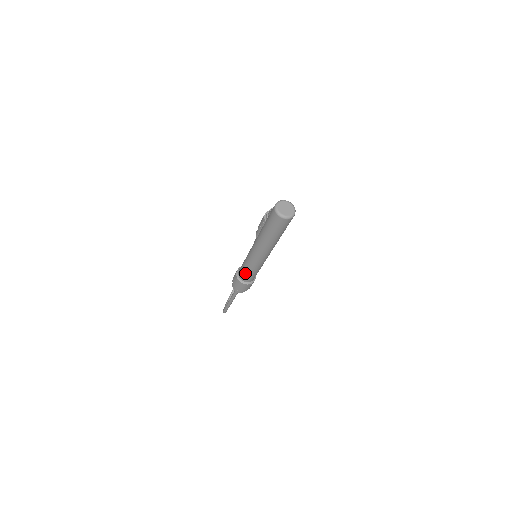
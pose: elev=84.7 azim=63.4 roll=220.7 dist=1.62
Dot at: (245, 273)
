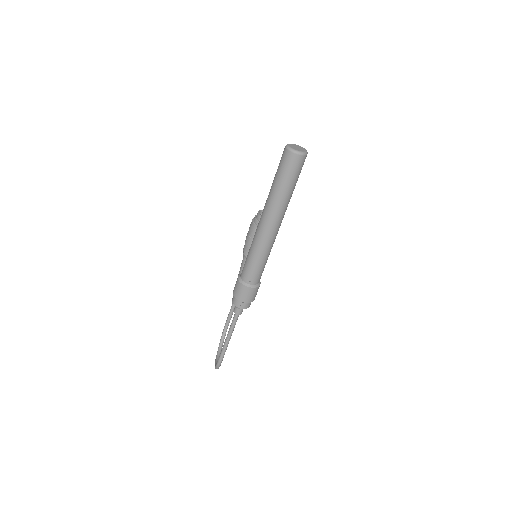
Dot at: (251, 268)
